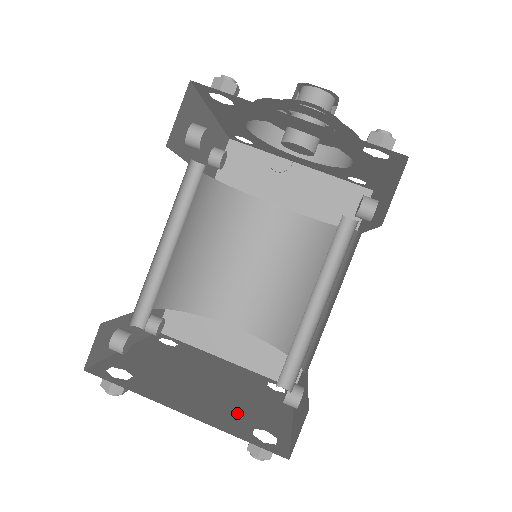
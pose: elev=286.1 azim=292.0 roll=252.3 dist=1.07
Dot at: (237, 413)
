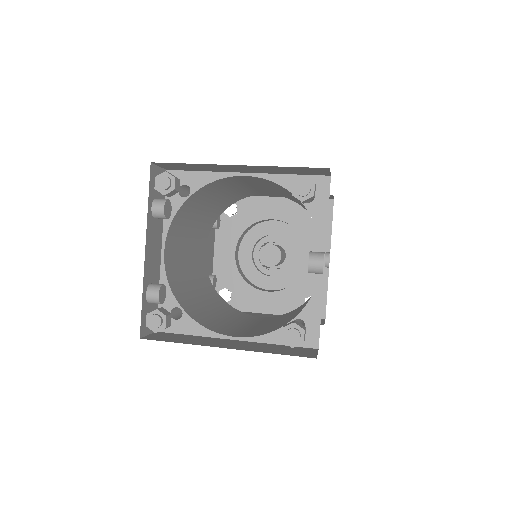
Dot at: occluded
